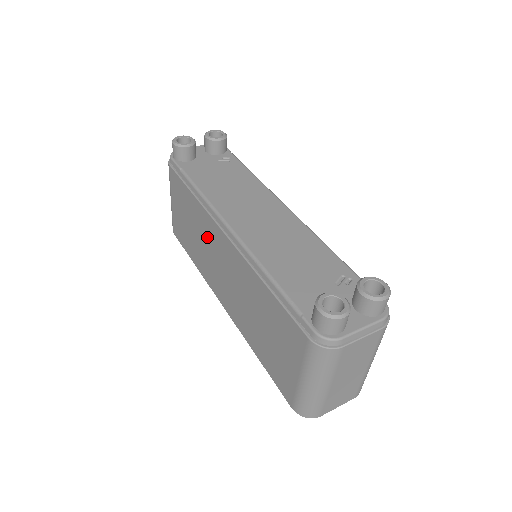
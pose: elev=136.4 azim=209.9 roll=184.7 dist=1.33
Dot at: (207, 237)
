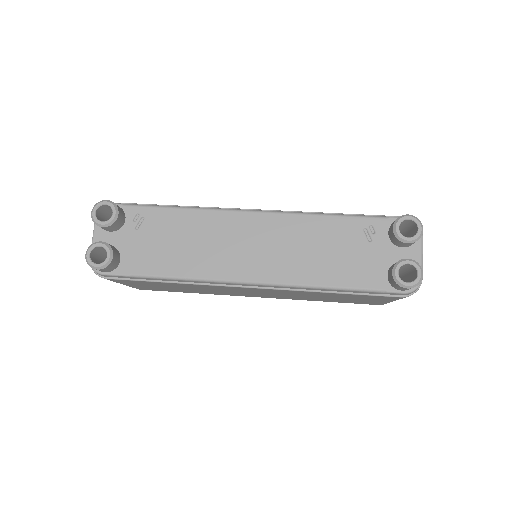
Dot at: (216, 289)
